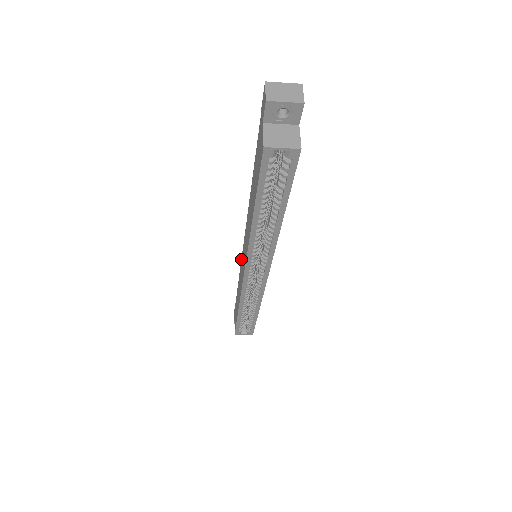
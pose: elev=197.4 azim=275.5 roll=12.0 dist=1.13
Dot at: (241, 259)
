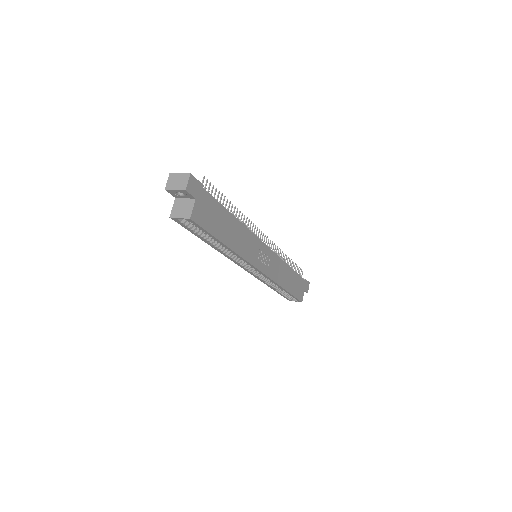
Dot at: occluded
